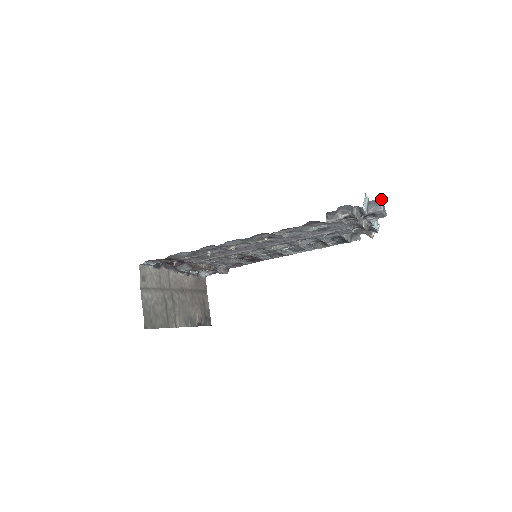
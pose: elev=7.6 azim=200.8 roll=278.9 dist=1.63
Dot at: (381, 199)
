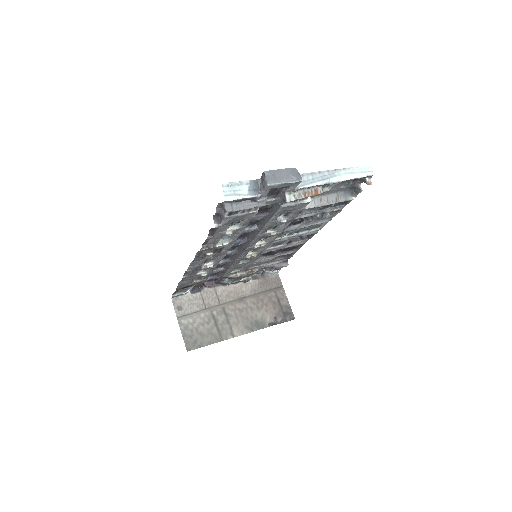
Dot at: (265, 172)
